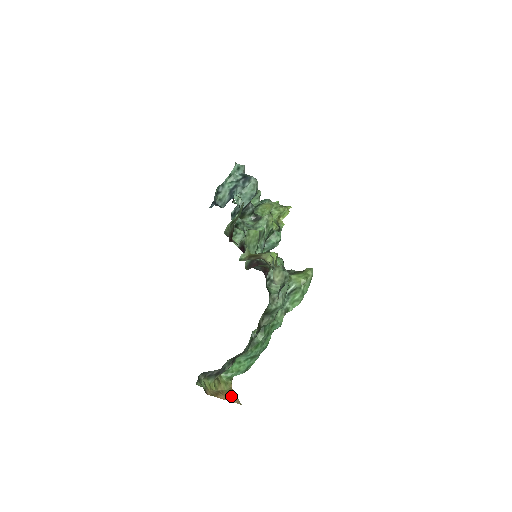
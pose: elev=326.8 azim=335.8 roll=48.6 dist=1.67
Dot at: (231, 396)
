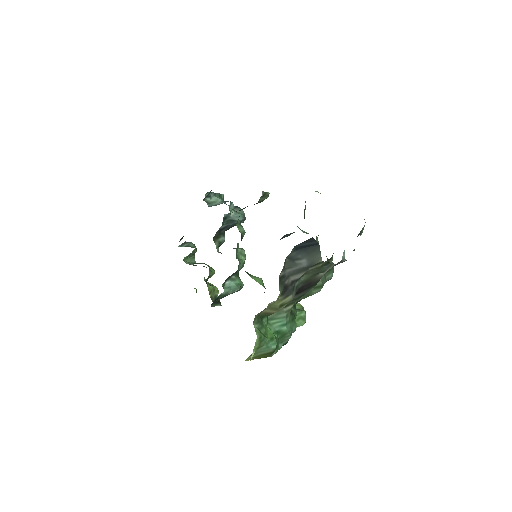
Dot at: occluded
